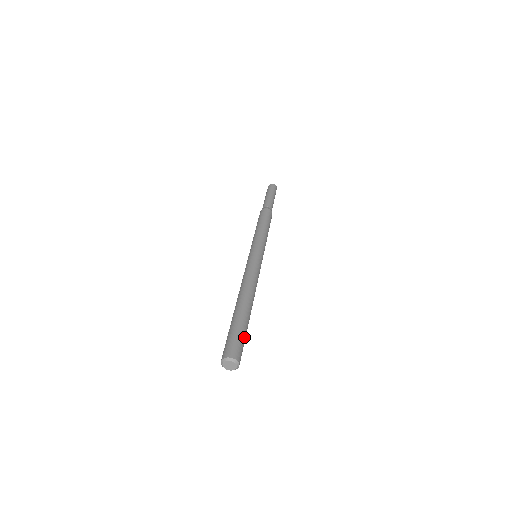
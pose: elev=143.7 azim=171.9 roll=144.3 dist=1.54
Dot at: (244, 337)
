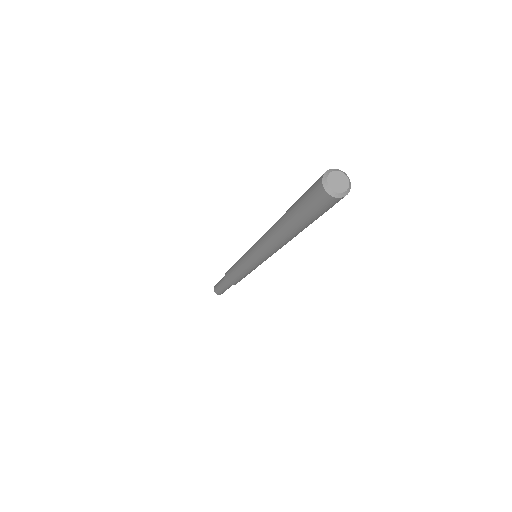
Dot at: occluded
